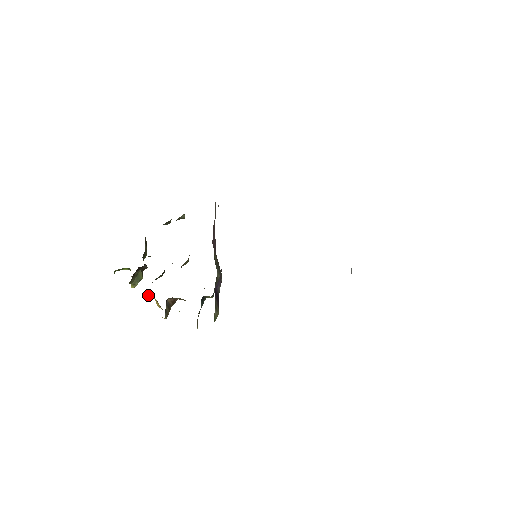
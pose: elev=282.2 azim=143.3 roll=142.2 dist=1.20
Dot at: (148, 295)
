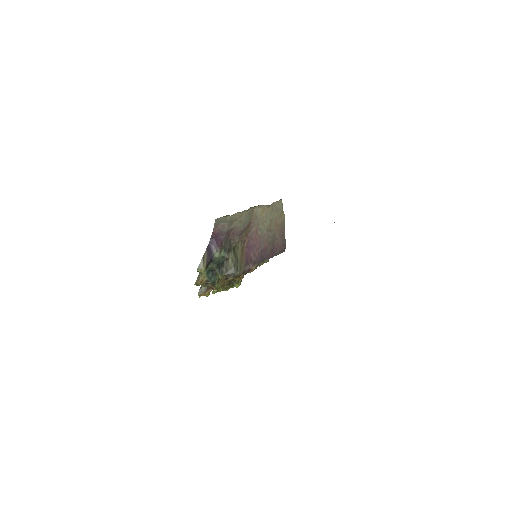
Dot at: occluded
